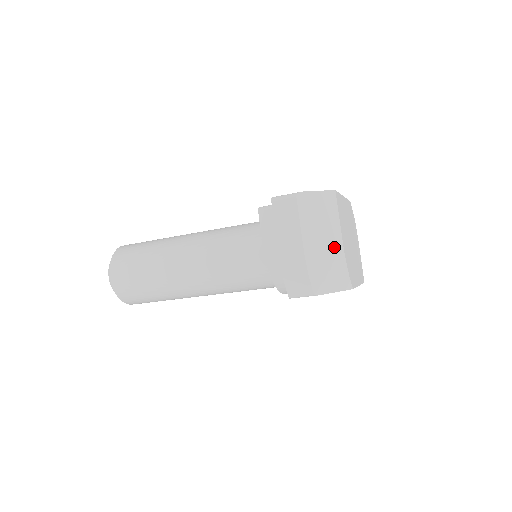
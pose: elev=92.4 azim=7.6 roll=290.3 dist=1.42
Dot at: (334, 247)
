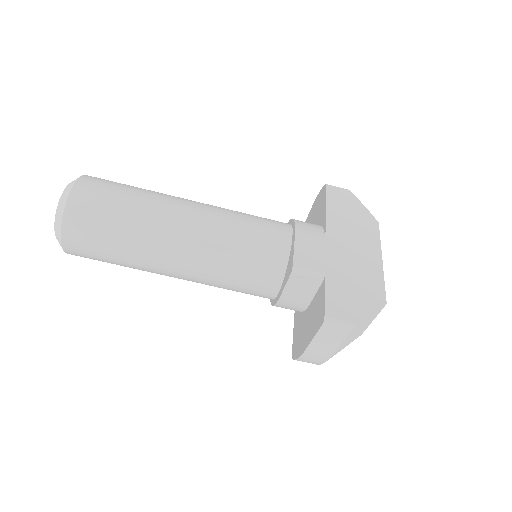
Dot at: occluded
